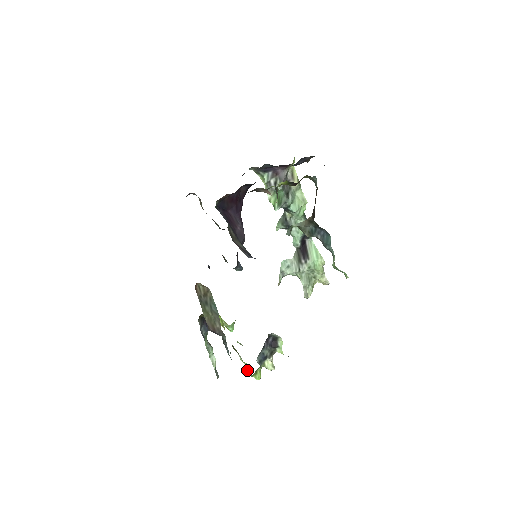
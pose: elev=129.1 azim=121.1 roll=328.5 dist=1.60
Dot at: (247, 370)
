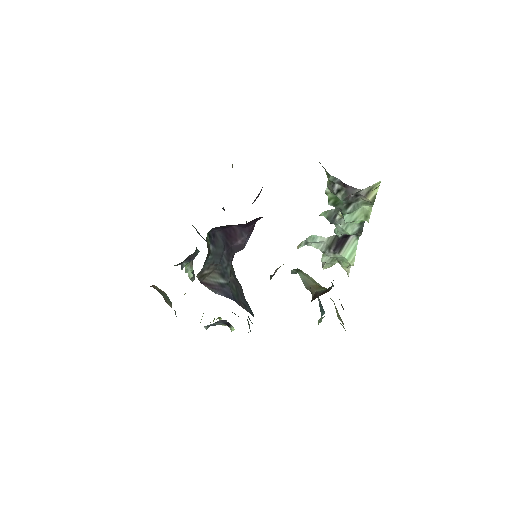
Dot at: occluded
